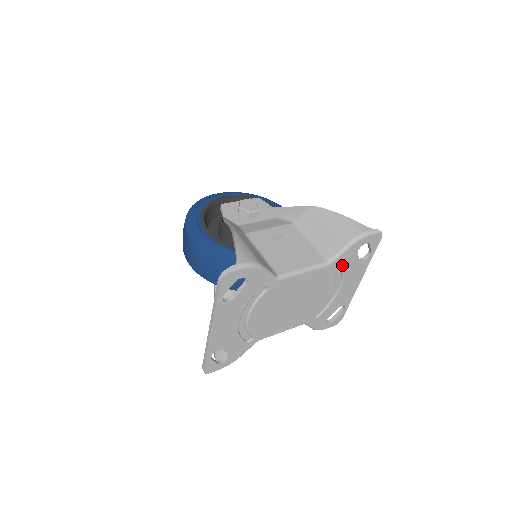
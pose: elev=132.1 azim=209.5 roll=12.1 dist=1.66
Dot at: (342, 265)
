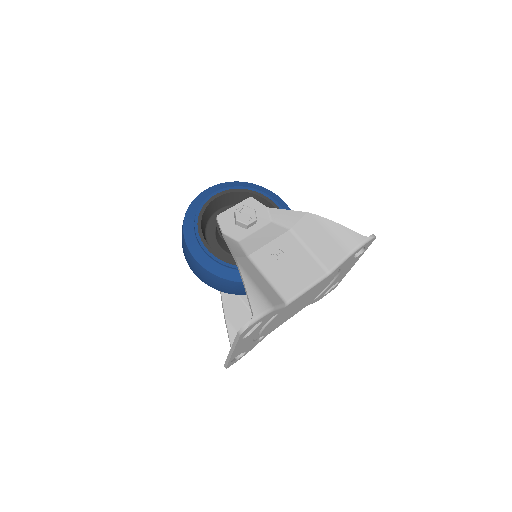
Dot at: (340, 268)
